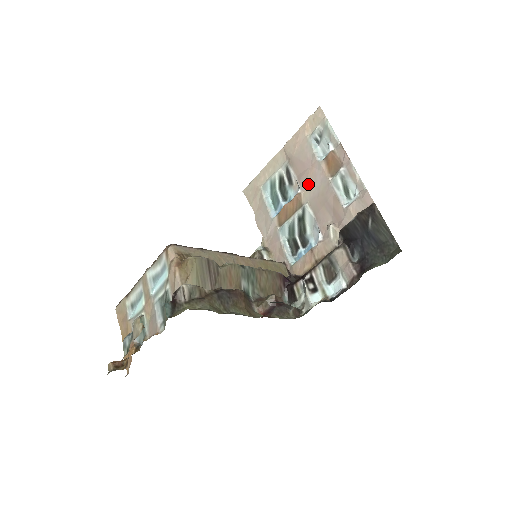
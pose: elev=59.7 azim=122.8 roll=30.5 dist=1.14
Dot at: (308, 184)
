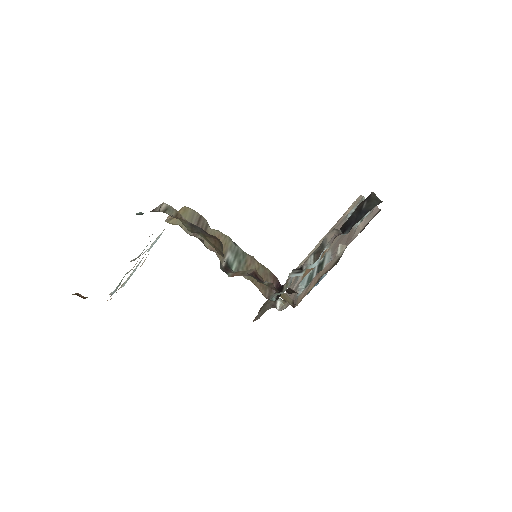
Dot at: (335, 239)
